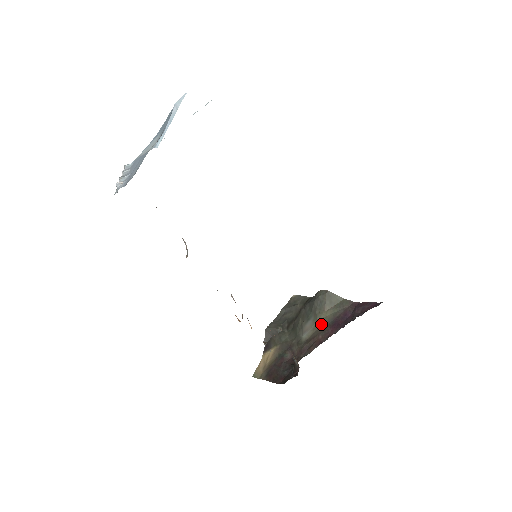
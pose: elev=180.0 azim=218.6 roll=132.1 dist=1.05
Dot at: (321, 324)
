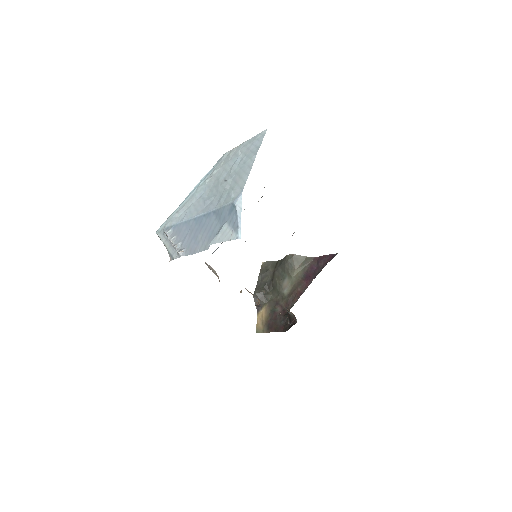
Dot at: (296, 280)
